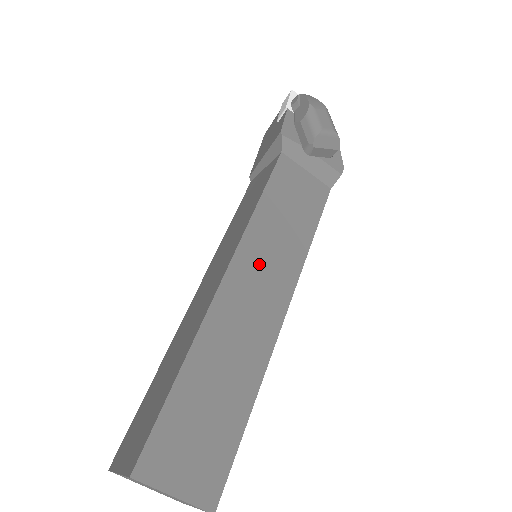
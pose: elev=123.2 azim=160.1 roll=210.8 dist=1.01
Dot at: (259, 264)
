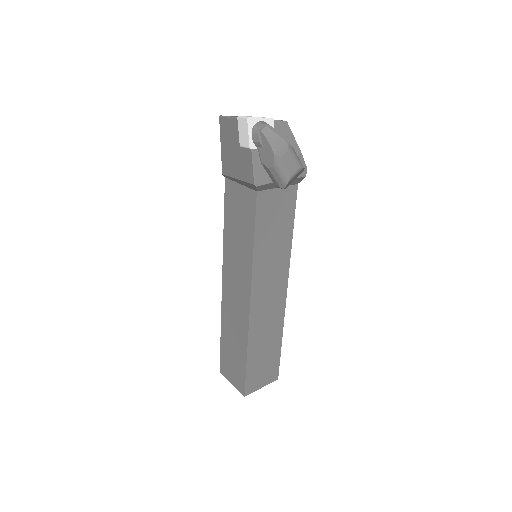
Dot at: (266, 280)
